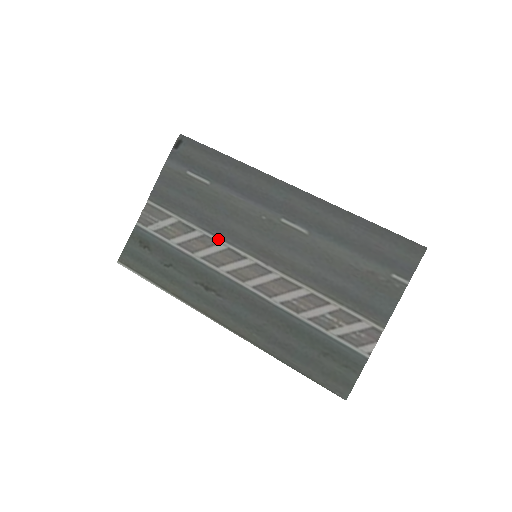
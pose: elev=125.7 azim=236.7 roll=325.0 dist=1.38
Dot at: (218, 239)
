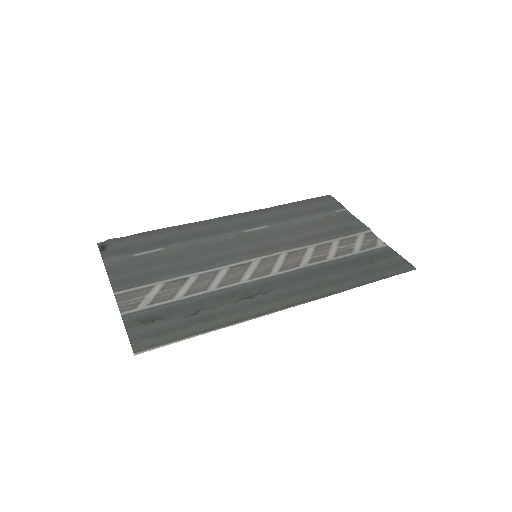
Dot at: (215, 269)
